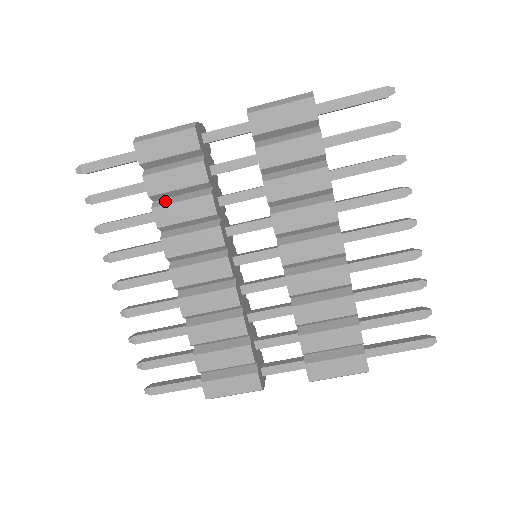
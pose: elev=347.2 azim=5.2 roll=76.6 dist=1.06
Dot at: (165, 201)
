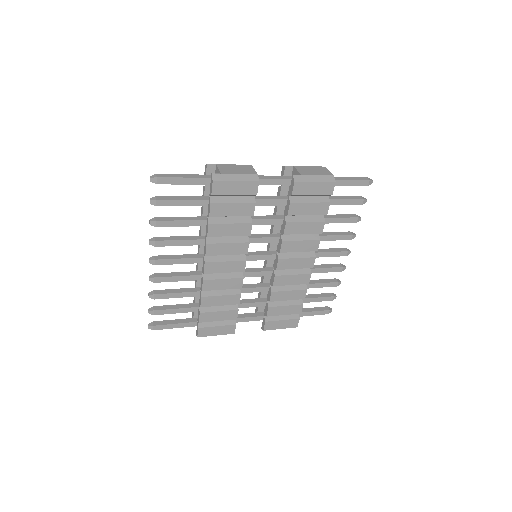
Dot at: (218, 220)
